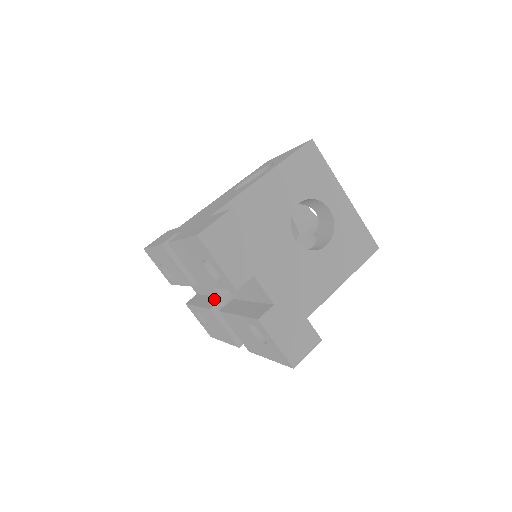
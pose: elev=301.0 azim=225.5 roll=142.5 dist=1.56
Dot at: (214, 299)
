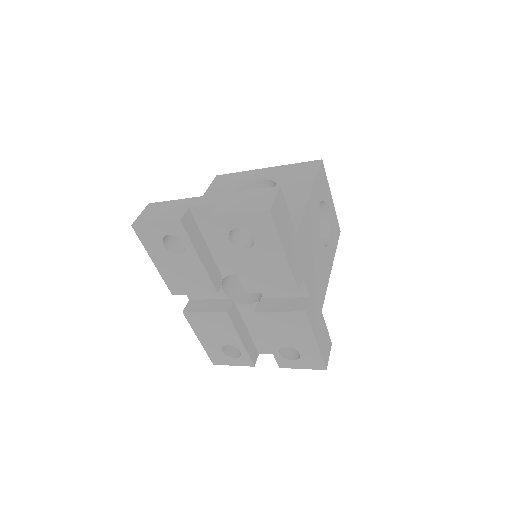
Dot at: occluded
